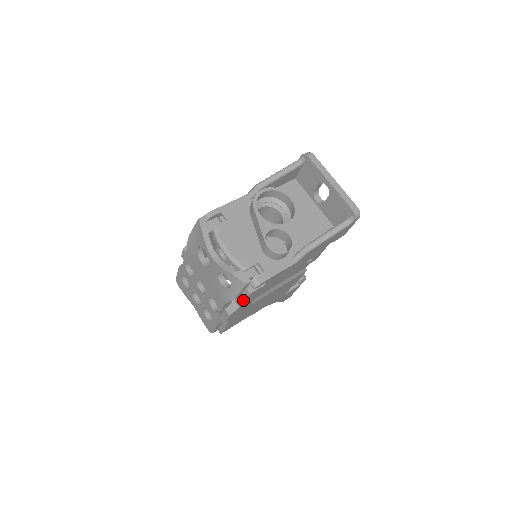
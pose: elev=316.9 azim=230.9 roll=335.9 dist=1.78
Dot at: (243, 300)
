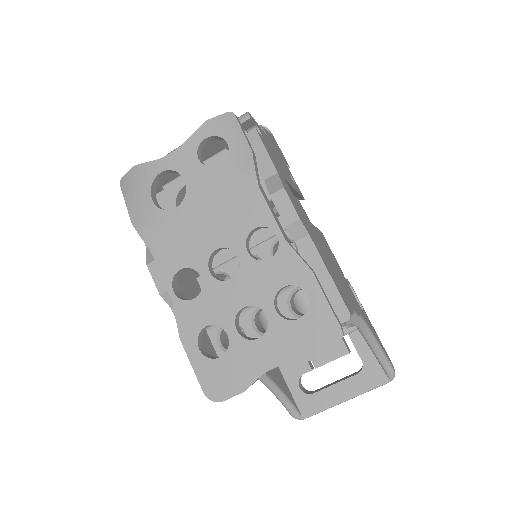
Dot at: (264, 152)
